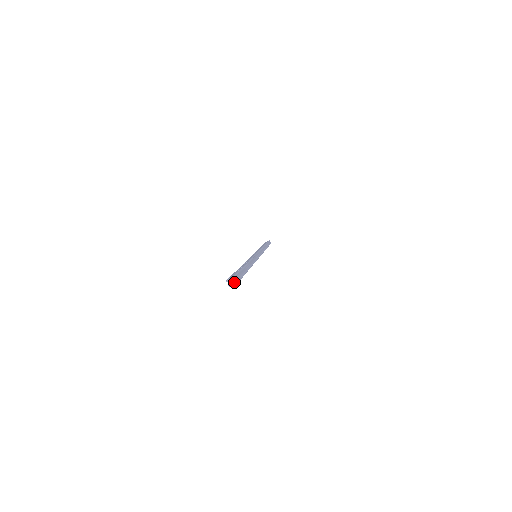
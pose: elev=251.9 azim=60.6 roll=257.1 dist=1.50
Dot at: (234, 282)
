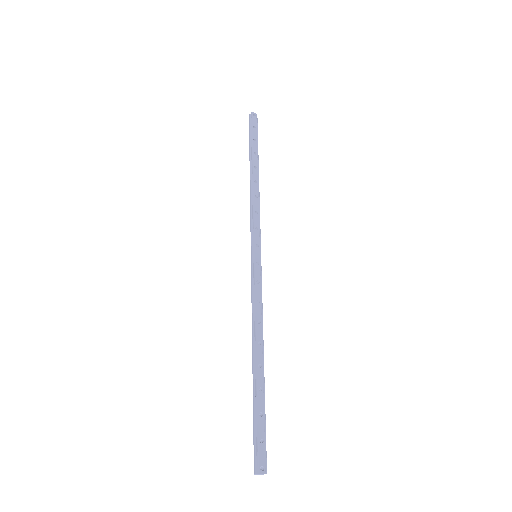
Dot at: (262, 474)
